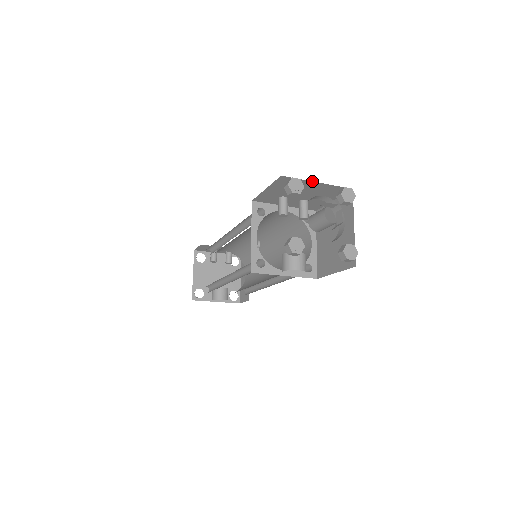
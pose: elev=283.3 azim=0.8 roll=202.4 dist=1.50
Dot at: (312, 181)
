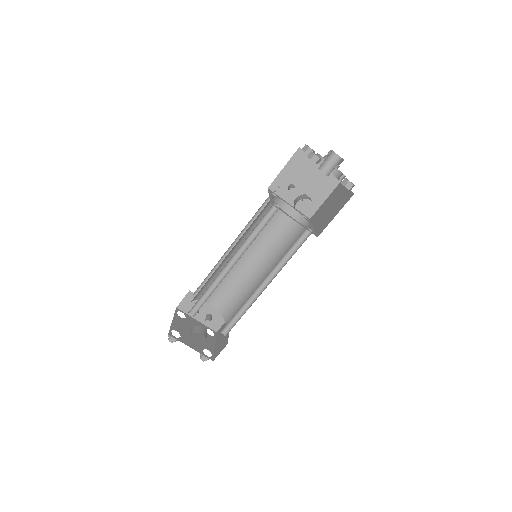
Dot at: occluded
